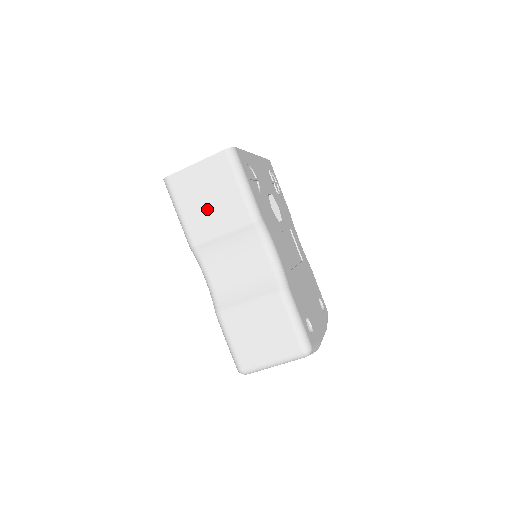
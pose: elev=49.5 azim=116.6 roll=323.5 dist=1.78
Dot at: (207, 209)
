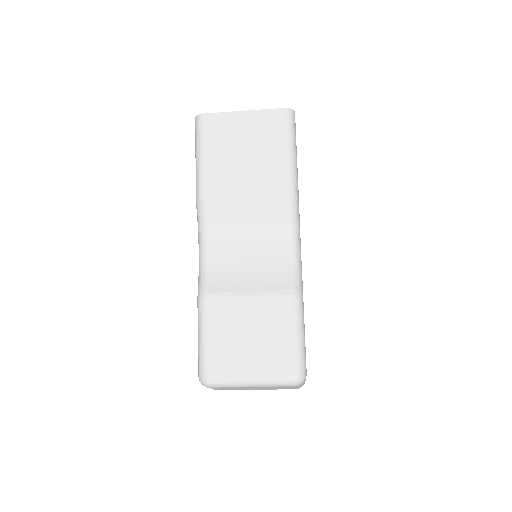
Dot at: (238, 166)
